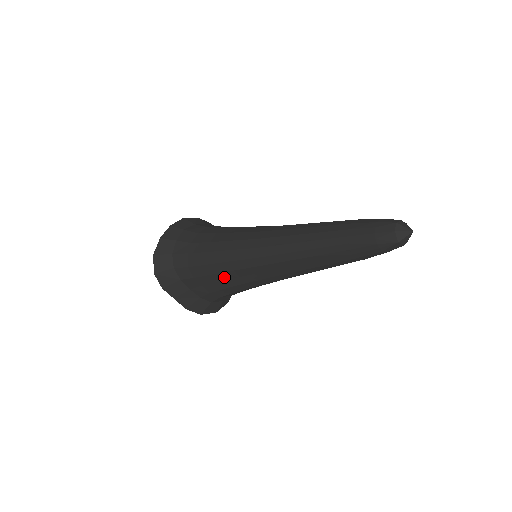
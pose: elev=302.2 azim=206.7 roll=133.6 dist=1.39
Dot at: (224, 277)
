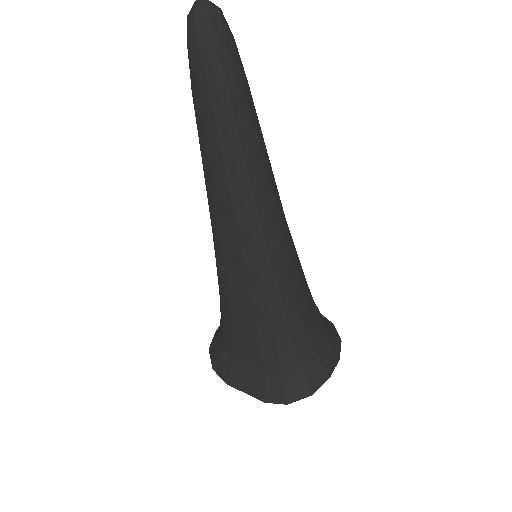
Dot at: (237, 304)
